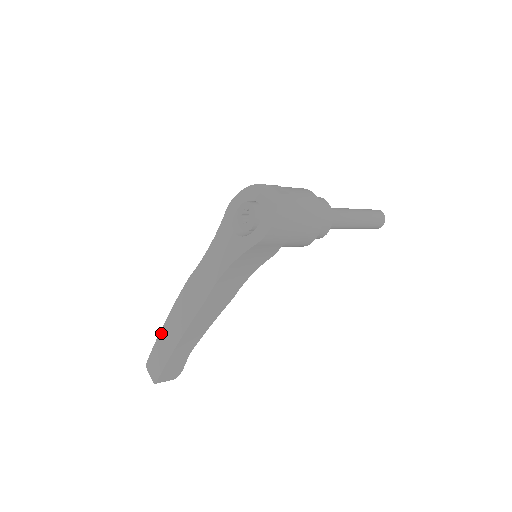
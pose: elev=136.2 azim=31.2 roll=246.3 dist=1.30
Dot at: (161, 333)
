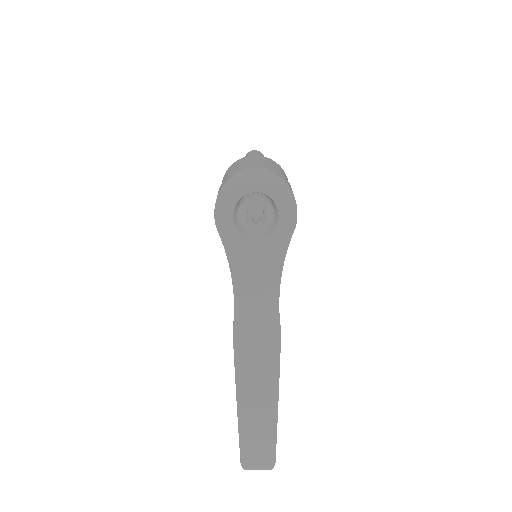
Dot at: (241, 418)
